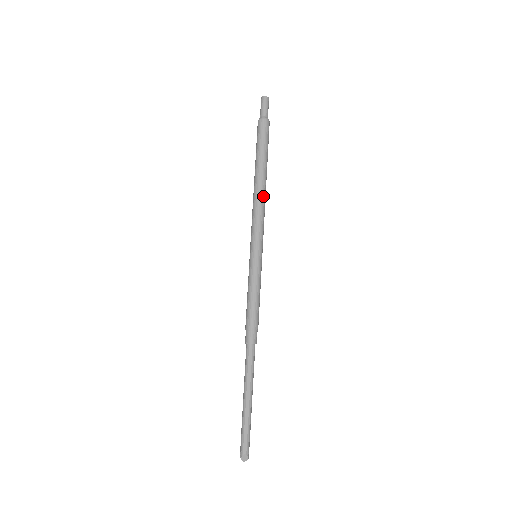
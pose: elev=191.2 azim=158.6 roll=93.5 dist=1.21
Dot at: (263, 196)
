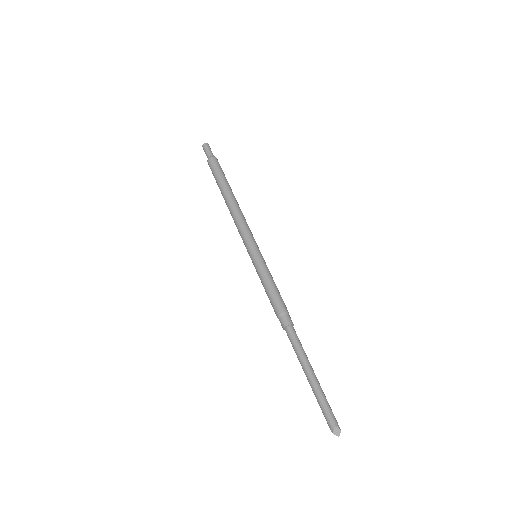
Dot at: (238, 209)
